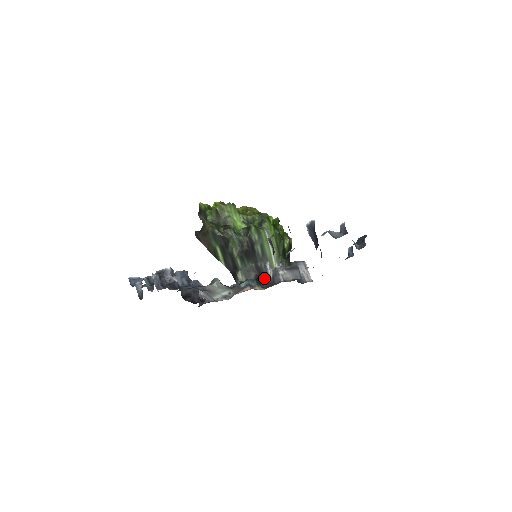
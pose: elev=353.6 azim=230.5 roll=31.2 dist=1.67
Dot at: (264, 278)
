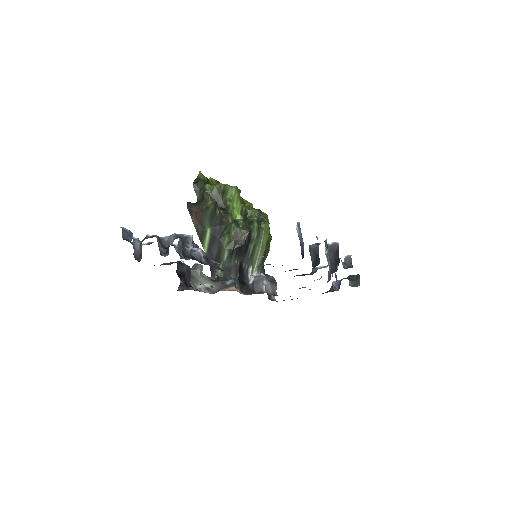
Dot at: (244, 282)
